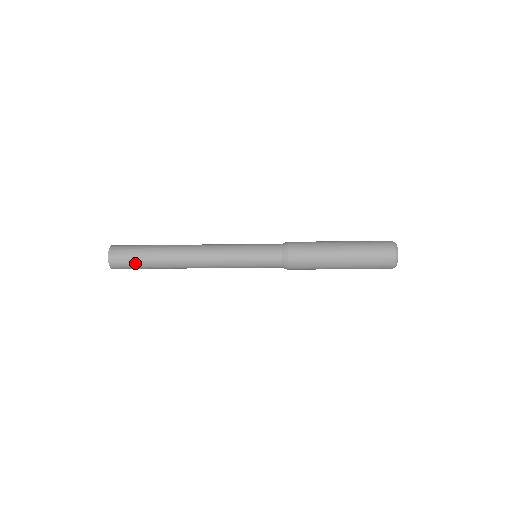
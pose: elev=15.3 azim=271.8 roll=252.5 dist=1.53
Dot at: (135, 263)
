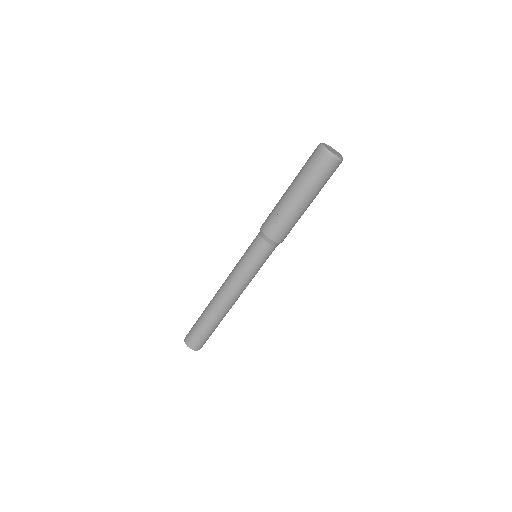
Dot at: (202, 335)
